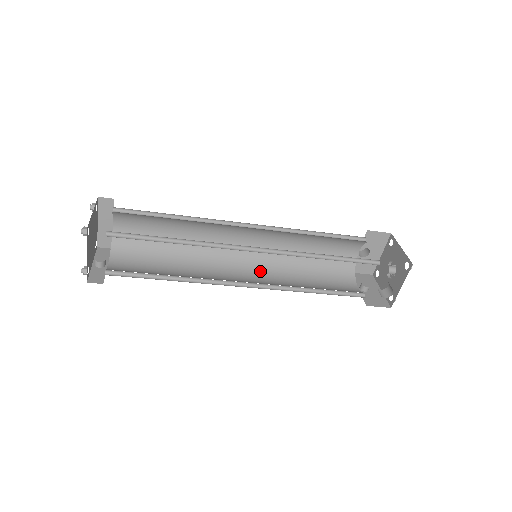
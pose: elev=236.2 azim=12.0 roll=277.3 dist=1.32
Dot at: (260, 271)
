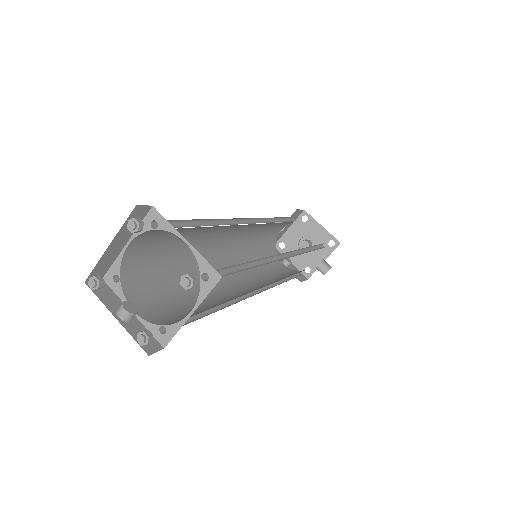
Dot at: occluded
